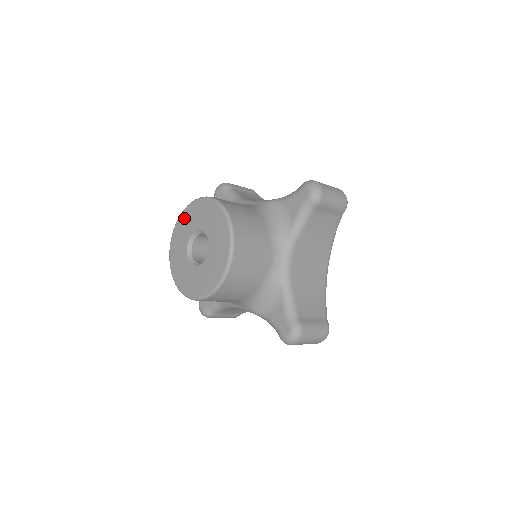
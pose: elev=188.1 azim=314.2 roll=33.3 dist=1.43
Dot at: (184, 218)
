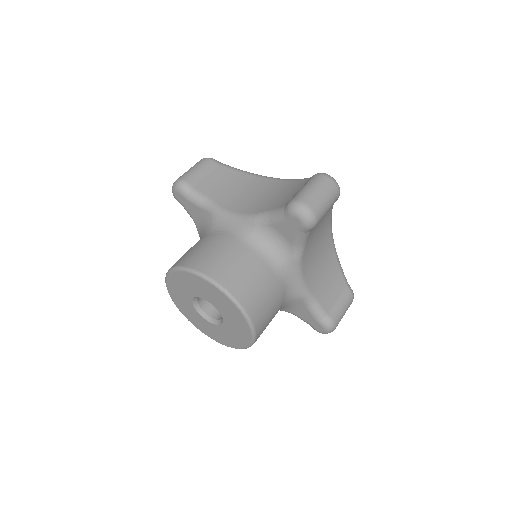
Dot at: (174, 281)
